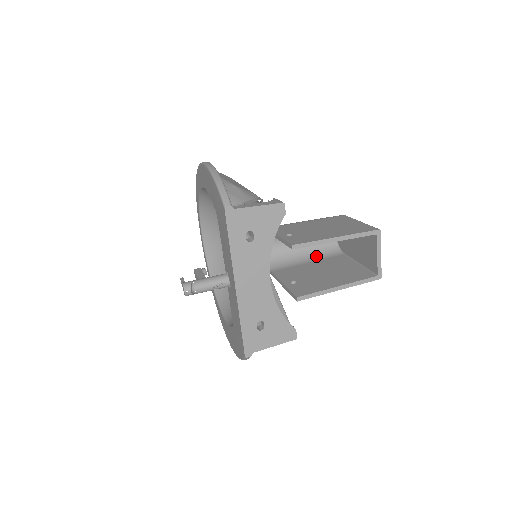
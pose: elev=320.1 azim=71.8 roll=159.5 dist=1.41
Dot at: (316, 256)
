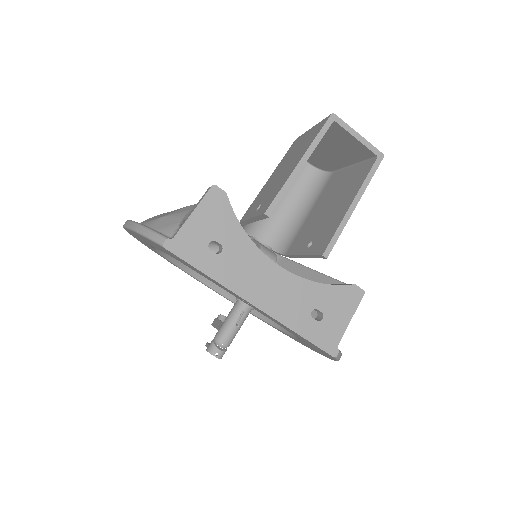
Dot at: (311, 200)
